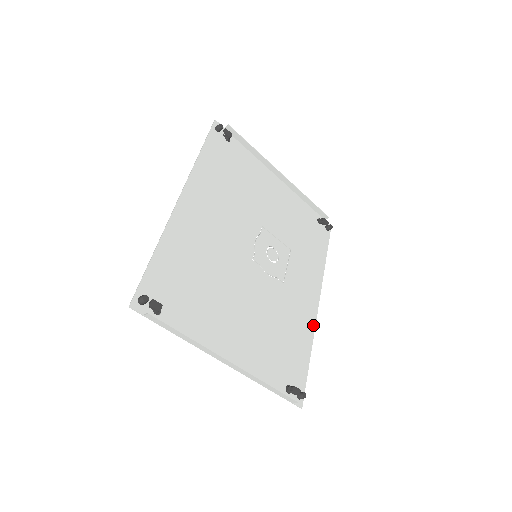
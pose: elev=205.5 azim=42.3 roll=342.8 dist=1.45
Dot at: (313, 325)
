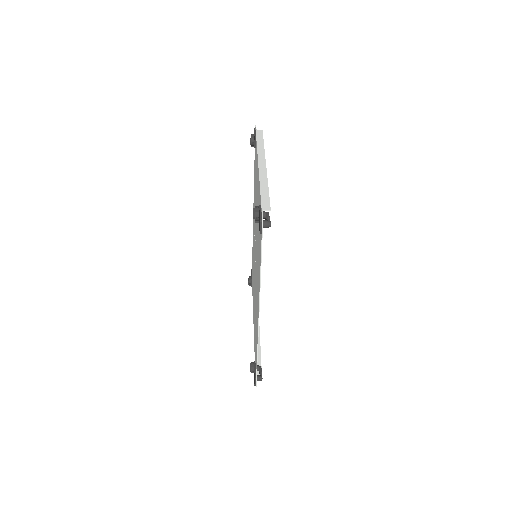
Dot at: occluded
